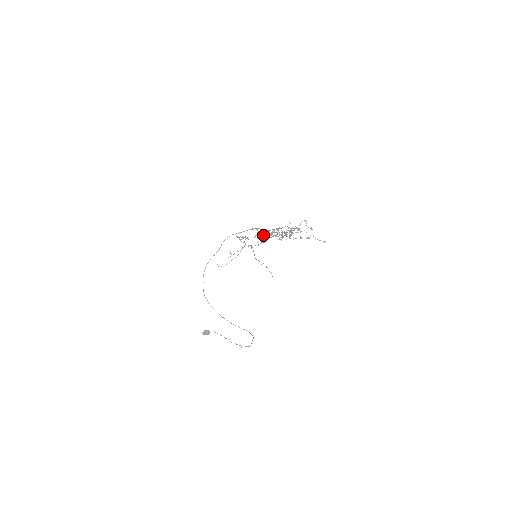
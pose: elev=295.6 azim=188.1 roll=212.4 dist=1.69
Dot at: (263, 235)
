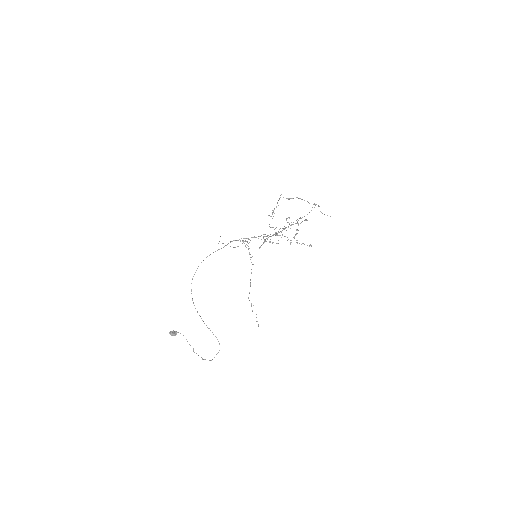
Dot at: (270, 236)
